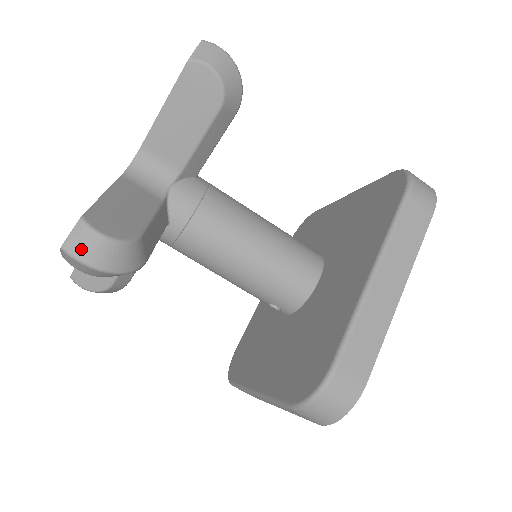
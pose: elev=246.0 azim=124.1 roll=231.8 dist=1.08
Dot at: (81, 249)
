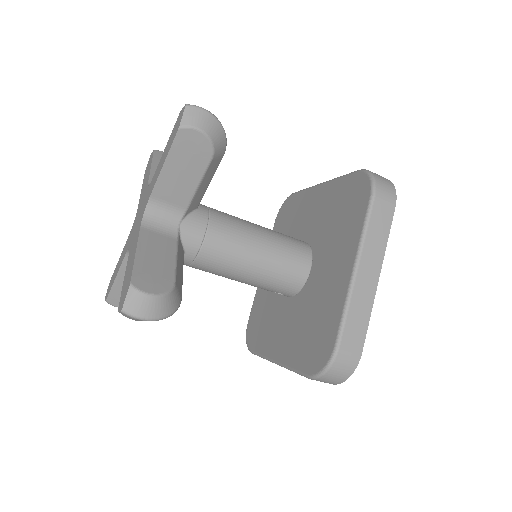
Dot at: (137, 309)
